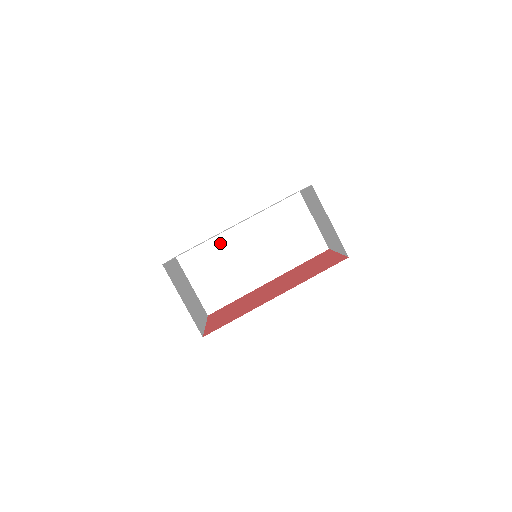
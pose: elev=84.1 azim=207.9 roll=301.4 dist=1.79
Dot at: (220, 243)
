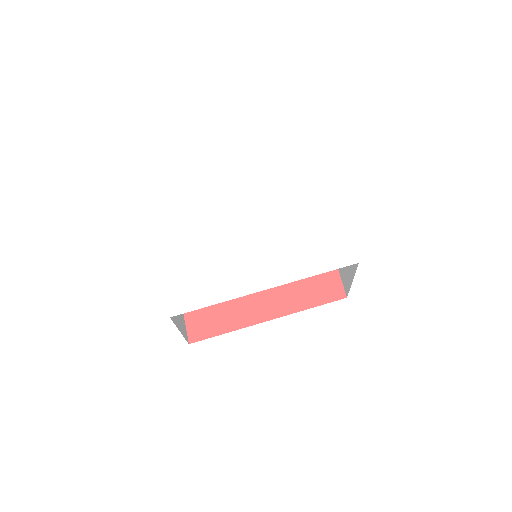
Dot at: occluded
